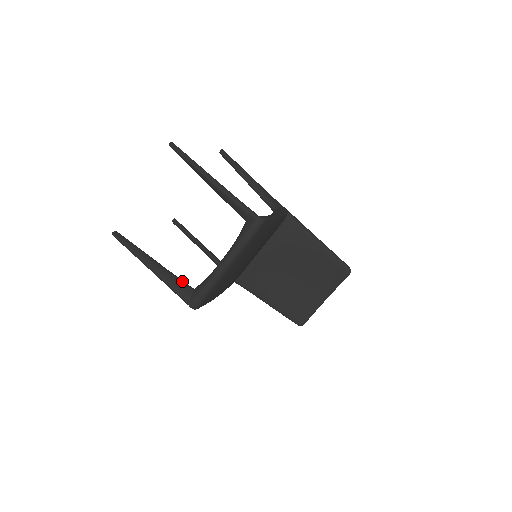
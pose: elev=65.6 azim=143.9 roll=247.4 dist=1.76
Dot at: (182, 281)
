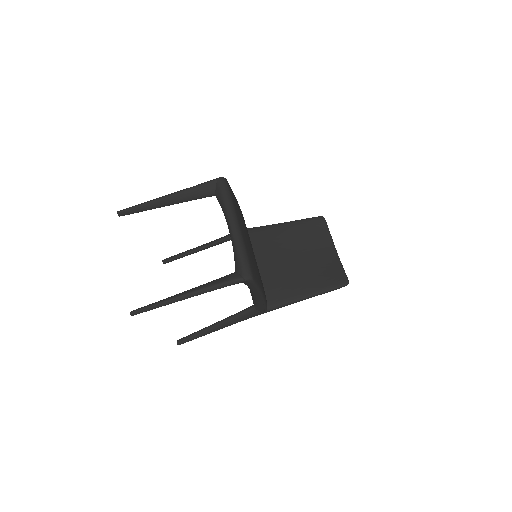
Dot at: (220, 278)
